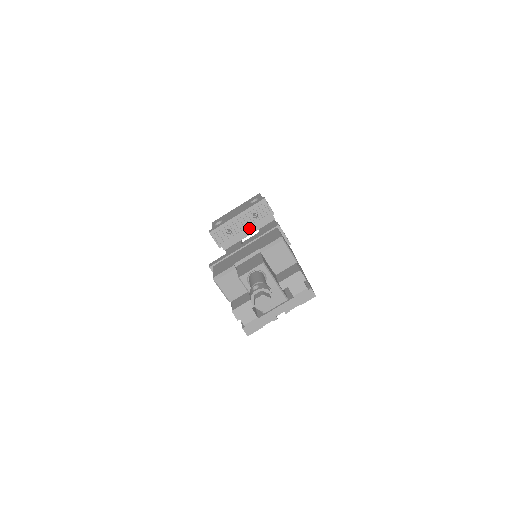
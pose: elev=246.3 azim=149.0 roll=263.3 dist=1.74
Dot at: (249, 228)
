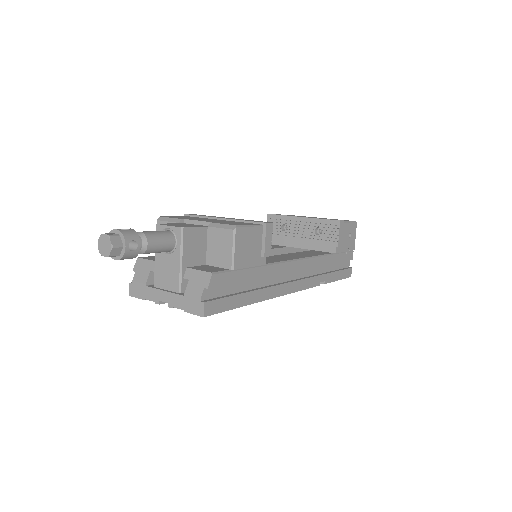
Dot at: (304, 240)
